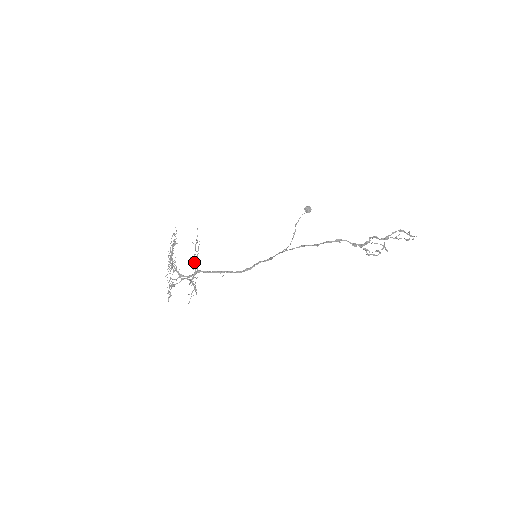
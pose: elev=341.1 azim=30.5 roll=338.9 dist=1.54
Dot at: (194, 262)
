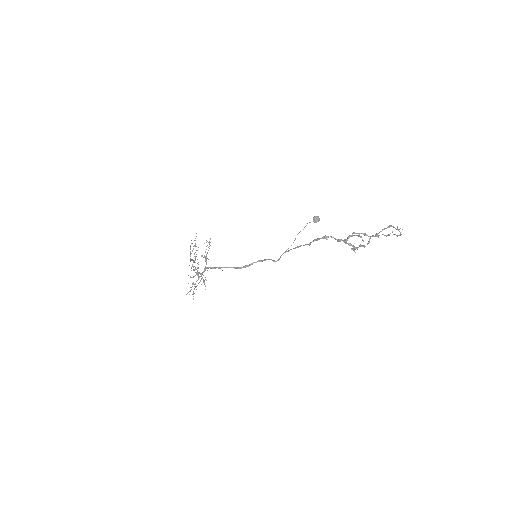
Dot at: (206, 261)
